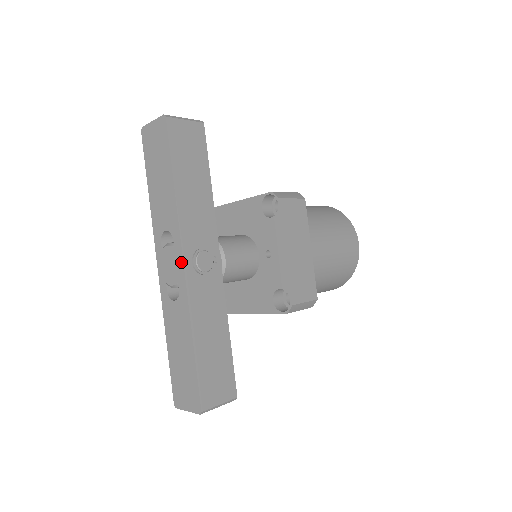
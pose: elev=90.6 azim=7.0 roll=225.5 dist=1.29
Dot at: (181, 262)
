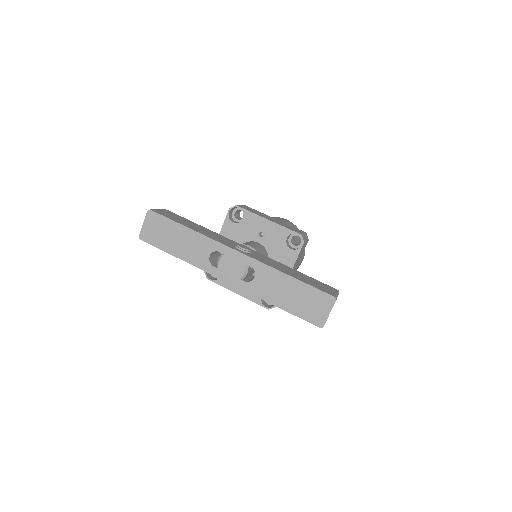
Dot at: (236, 253)
